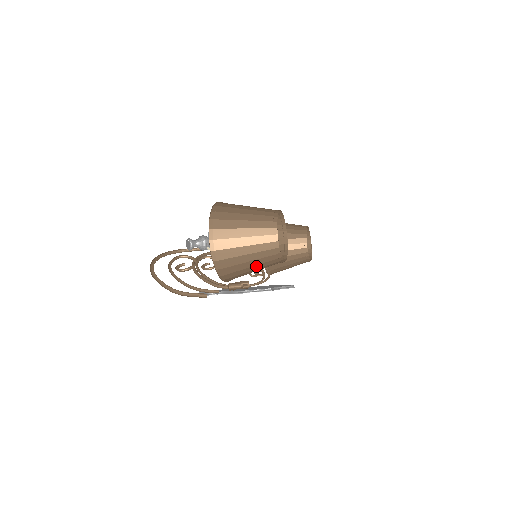
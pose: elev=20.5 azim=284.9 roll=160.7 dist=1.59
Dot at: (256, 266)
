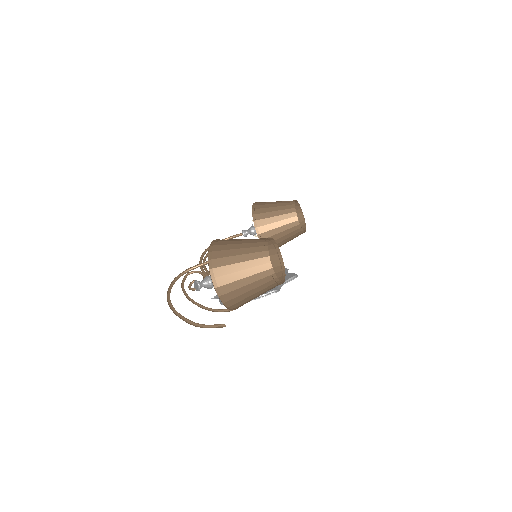
Dot at: (261, 294)
